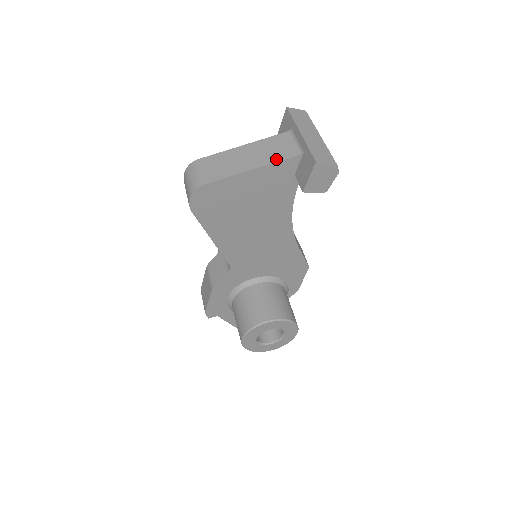
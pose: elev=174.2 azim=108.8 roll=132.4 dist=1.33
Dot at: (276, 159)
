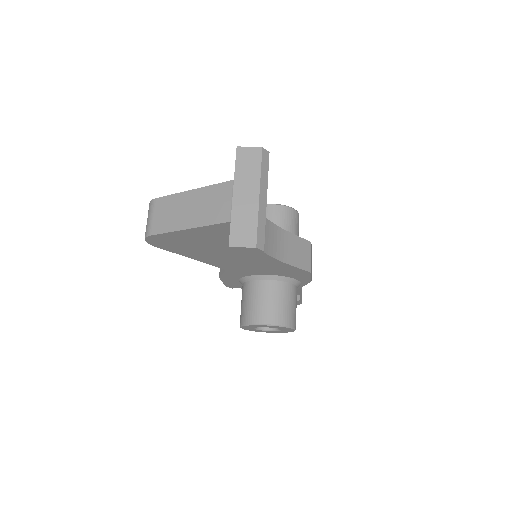
Dot at: (209, 221)
